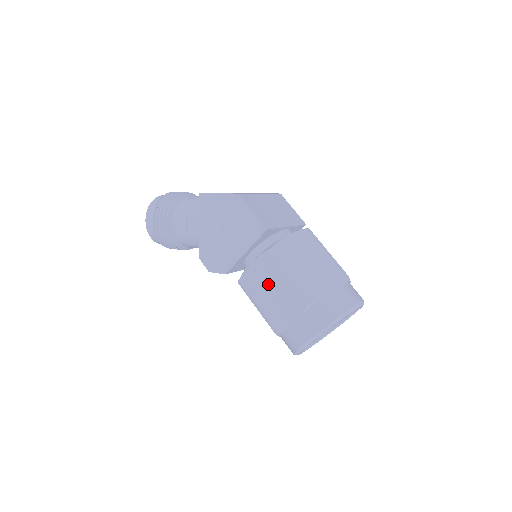
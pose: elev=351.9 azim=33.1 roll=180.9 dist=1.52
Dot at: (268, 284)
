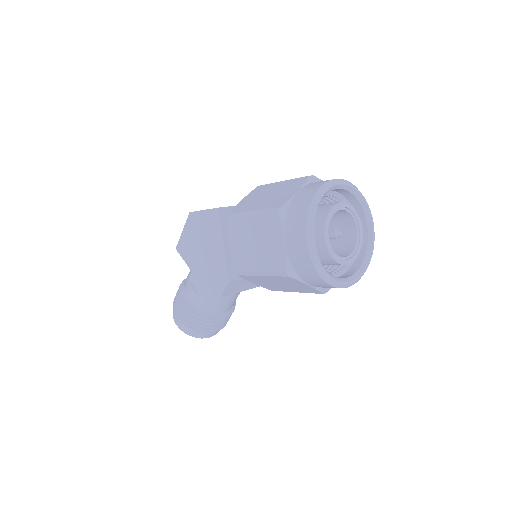
Dot at: (248, 242)
